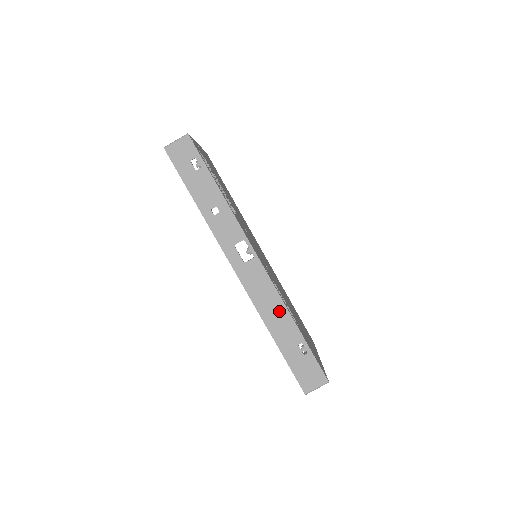
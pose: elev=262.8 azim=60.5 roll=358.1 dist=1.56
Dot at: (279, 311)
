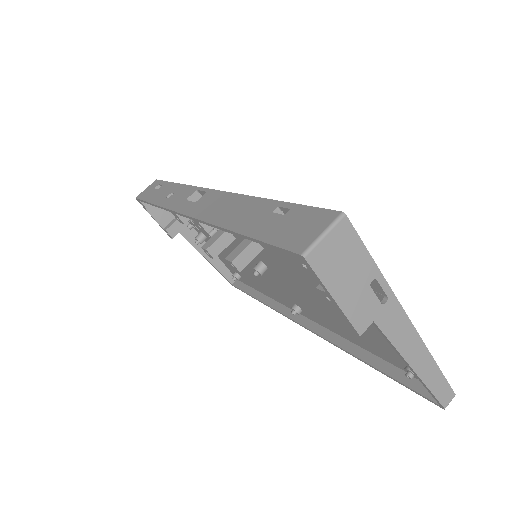
Dot at: (239, 205)
